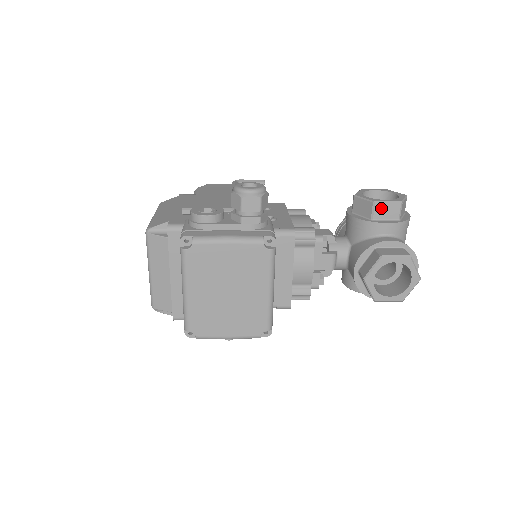
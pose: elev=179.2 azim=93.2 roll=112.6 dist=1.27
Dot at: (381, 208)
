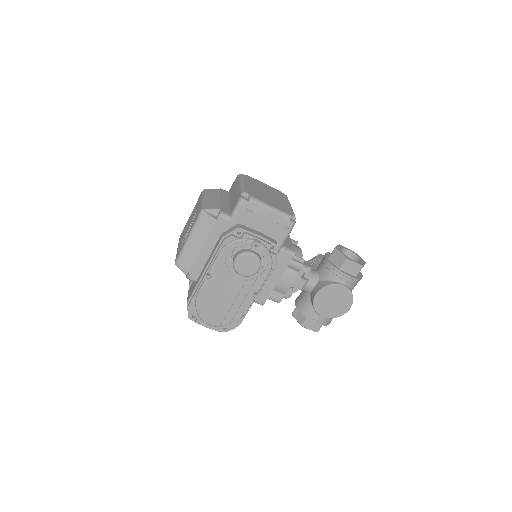
Dot at: occluded
